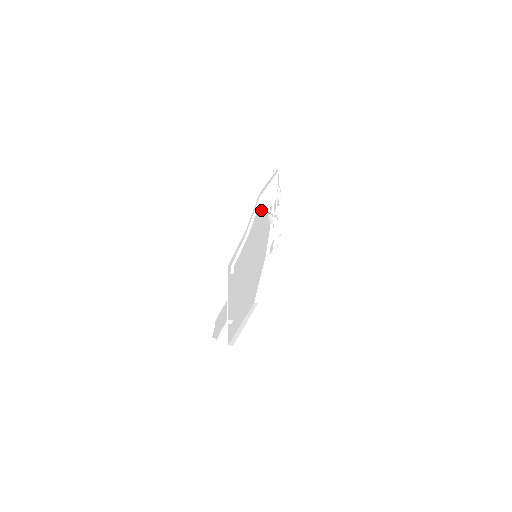
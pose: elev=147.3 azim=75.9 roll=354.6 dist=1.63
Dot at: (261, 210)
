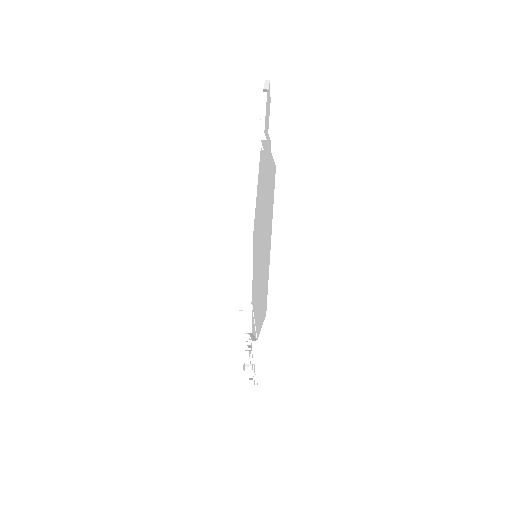
Dot at: (248, 258)
